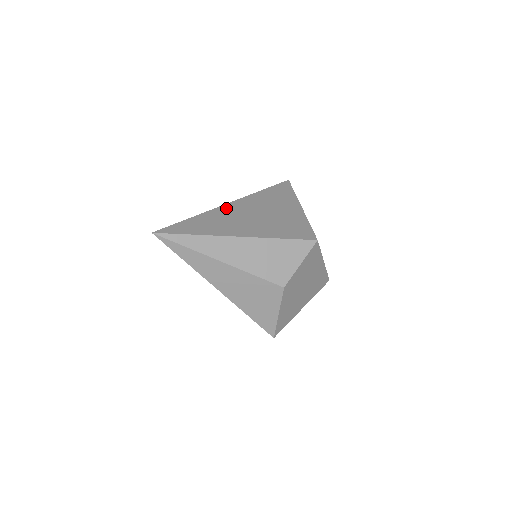
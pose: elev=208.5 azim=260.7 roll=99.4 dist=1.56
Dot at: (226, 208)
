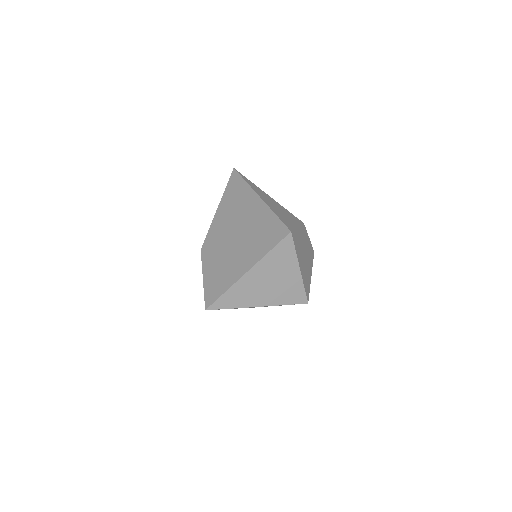
Dot at: occluded
